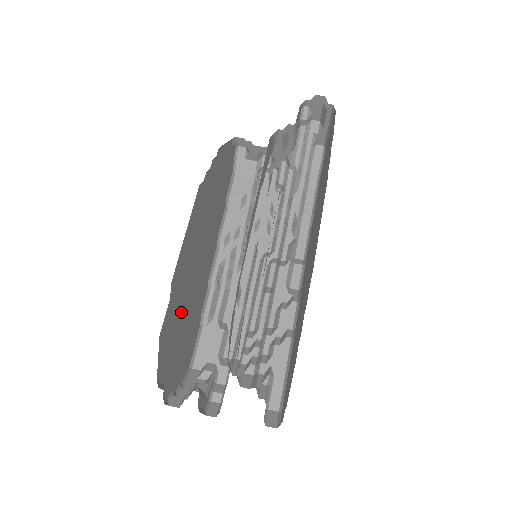
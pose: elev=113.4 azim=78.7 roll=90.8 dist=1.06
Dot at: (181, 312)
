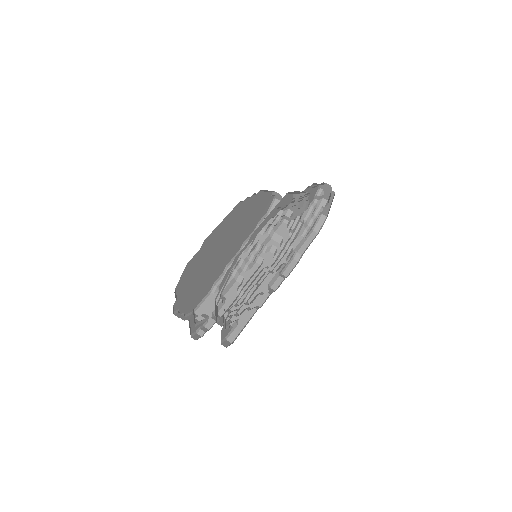
Dot at: (202, 266)
